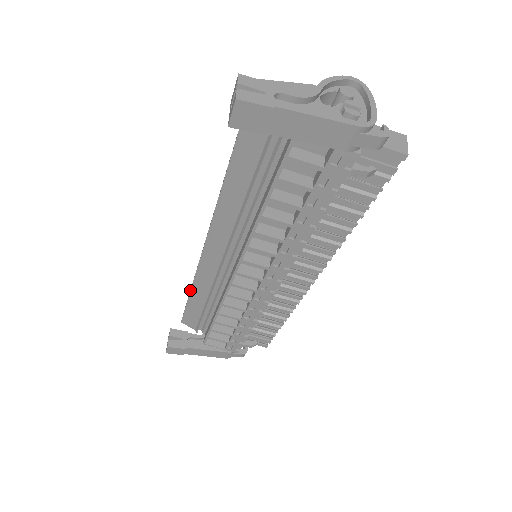
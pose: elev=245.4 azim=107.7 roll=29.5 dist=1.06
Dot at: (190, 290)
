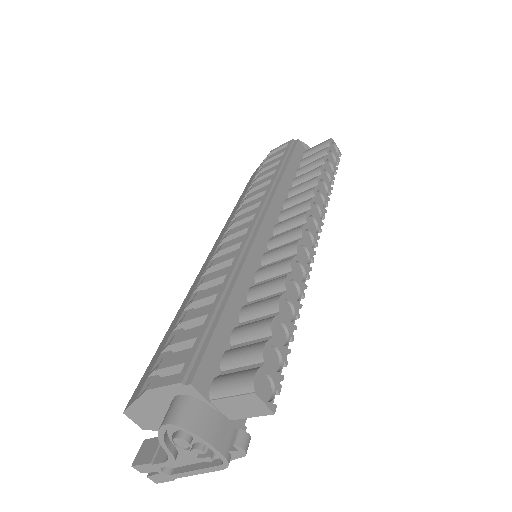
Dot at: occluded
